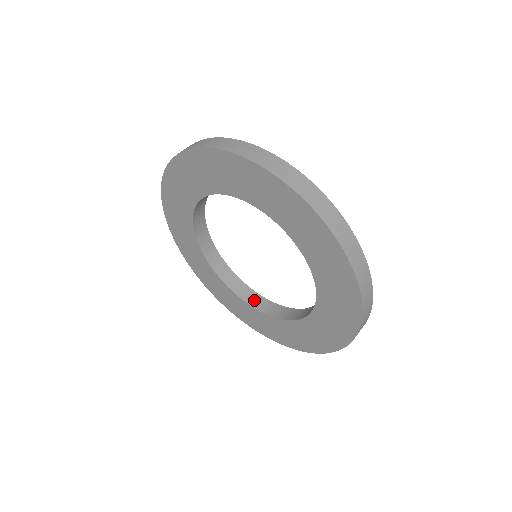
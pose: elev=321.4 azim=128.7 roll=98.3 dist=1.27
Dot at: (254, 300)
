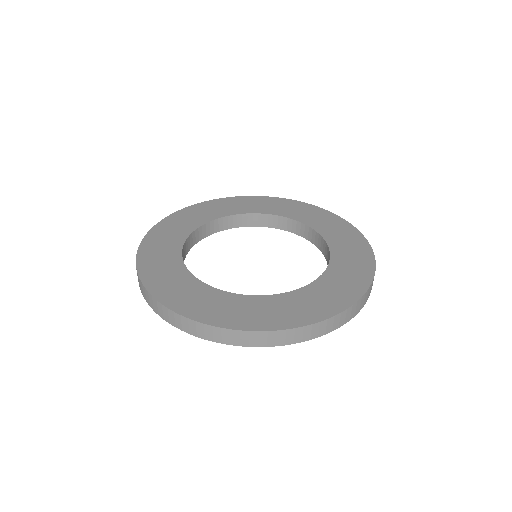
Dot at: occluded
